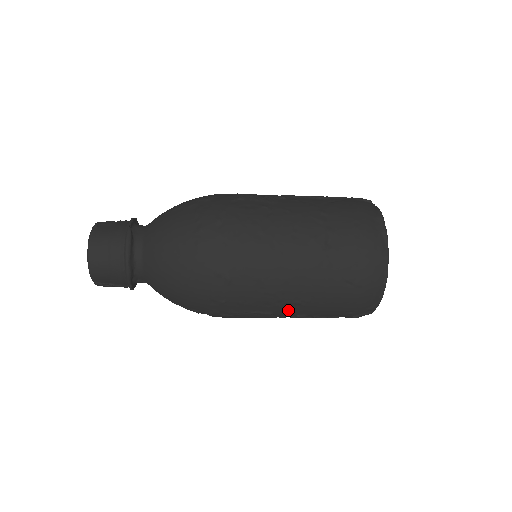
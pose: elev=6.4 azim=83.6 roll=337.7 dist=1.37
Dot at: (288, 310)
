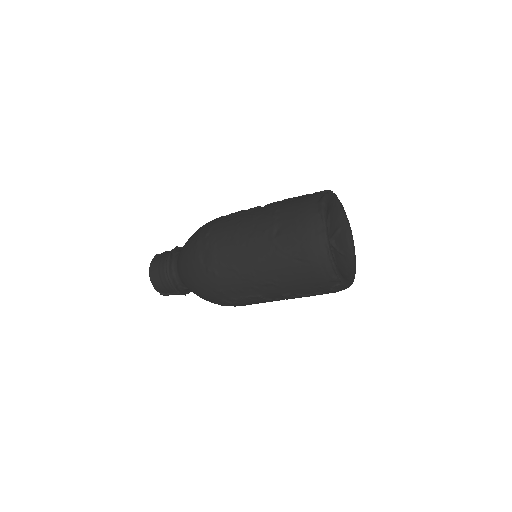
Dot at: (269, 291)
